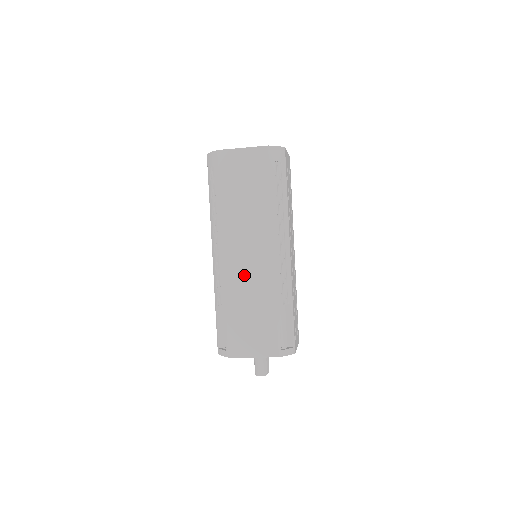
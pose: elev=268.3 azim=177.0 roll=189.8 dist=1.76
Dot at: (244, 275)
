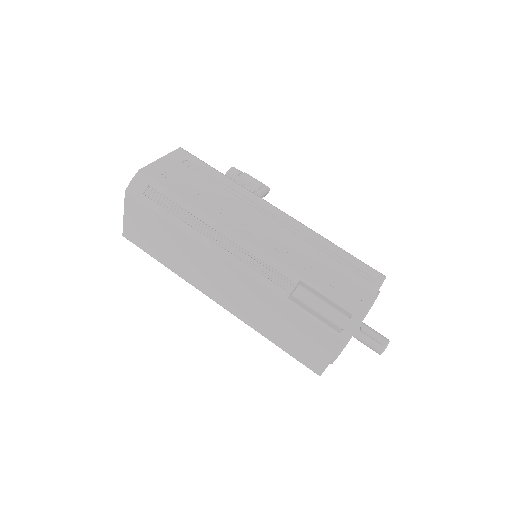
Dot at: (241, 302)
